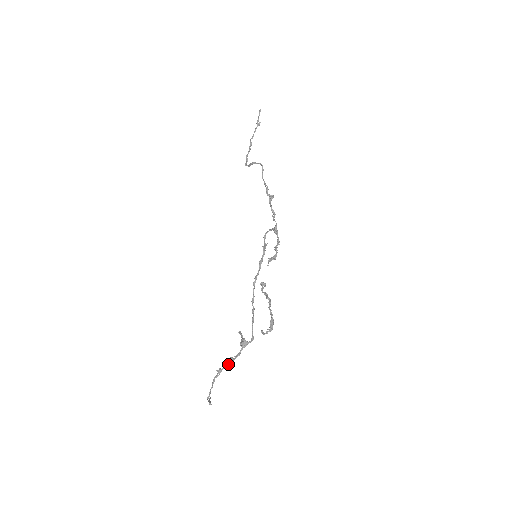
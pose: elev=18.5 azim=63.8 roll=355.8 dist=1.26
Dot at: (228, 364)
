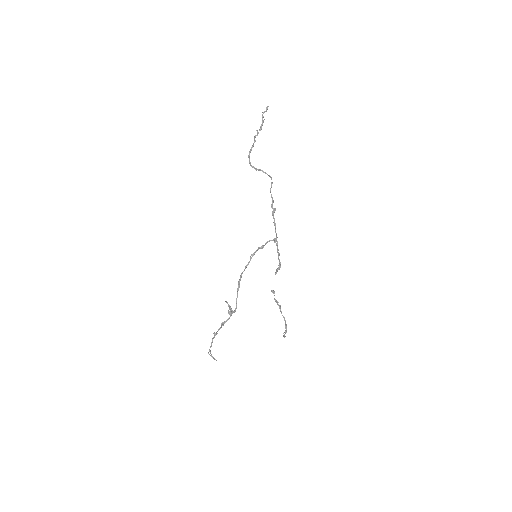
Dot at: occluded
